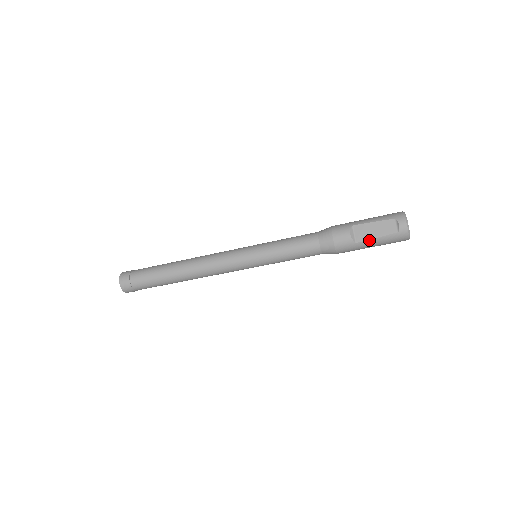
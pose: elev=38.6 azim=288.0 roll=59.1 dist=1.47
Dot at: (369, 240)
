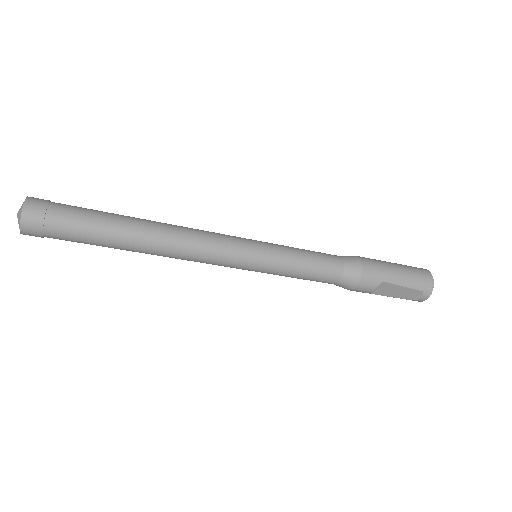
Dot at: occluded
